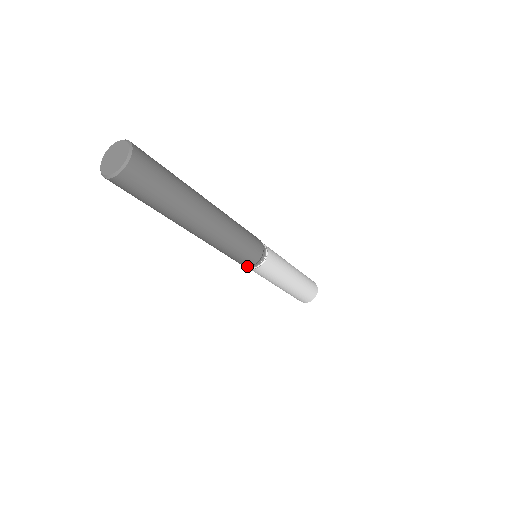
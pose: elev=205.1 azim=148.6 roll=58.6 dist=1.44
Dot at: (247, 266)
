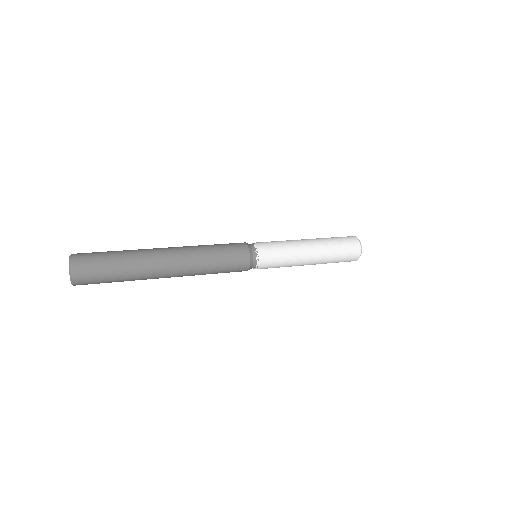
Dot at: occluded
